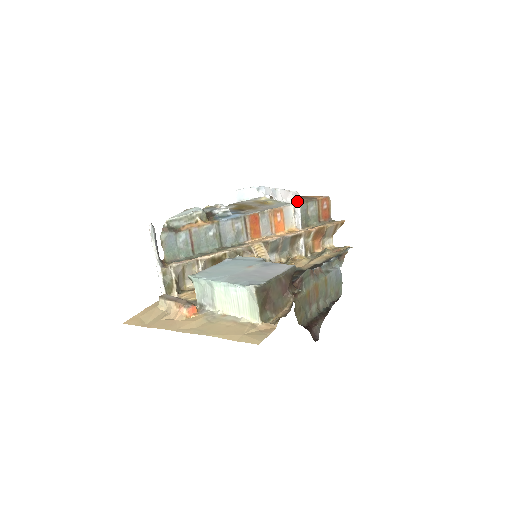
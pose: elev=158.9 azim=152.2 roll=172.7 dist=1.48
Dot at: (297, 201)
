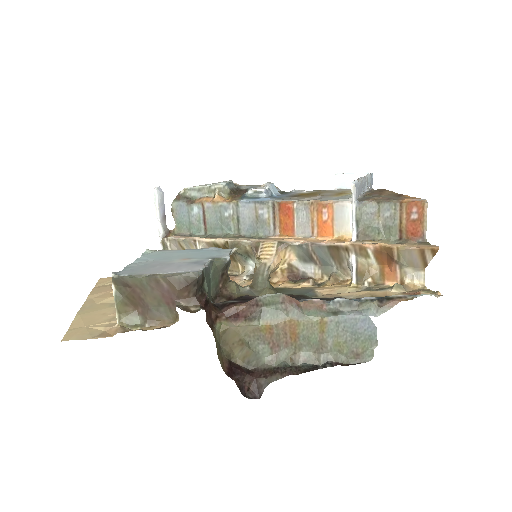
Dot at: (352, 196)
